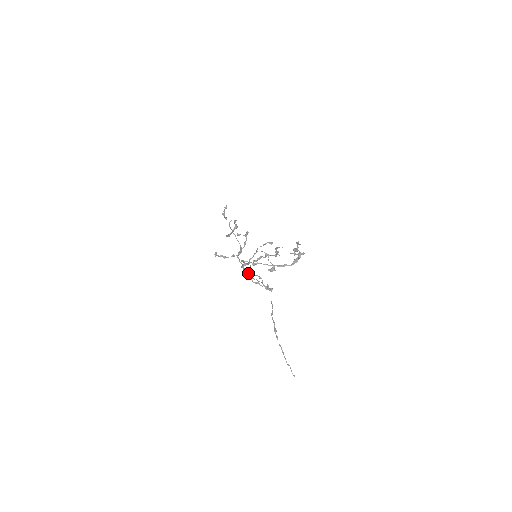
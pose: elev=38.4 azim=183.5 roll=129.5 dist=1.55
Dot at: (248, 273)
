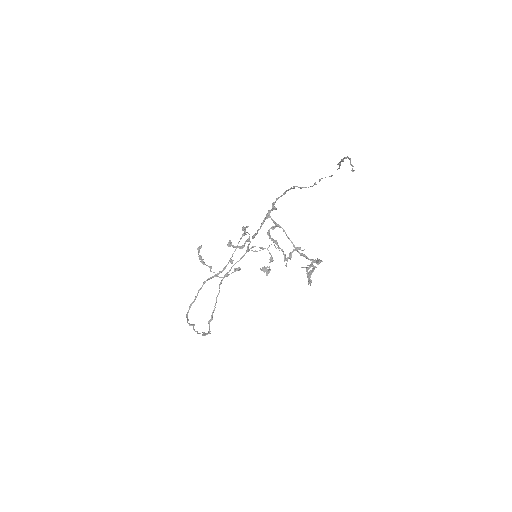
Dot at: (296, 186)
